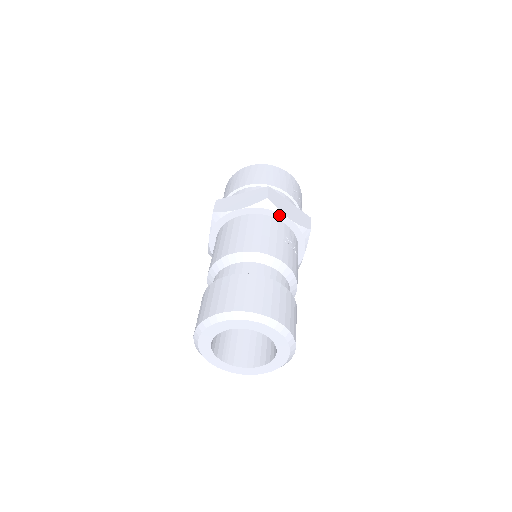
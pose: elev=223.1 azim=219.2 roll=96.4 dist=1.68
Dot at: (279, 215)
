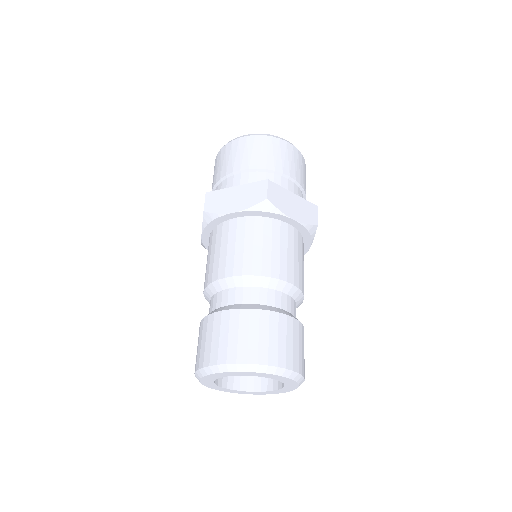
Dot at: (309, 242)
